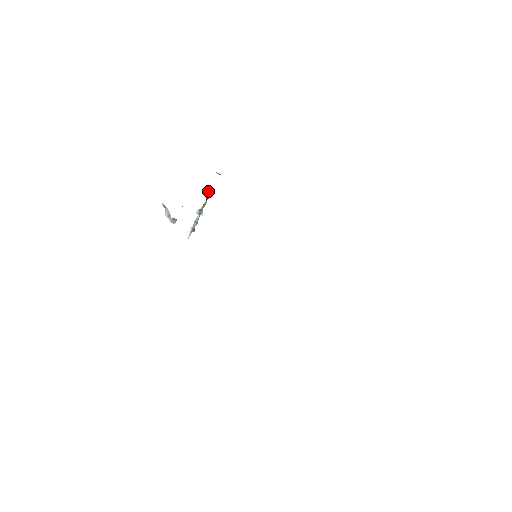
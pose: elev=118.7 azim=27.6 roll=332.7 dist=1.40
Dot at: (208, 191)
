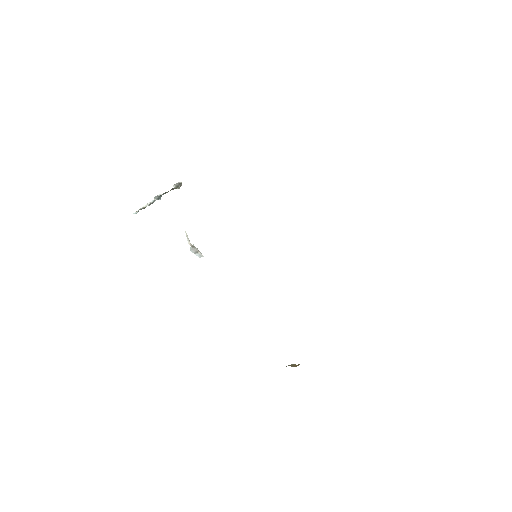
Dot at: (176, 184)
